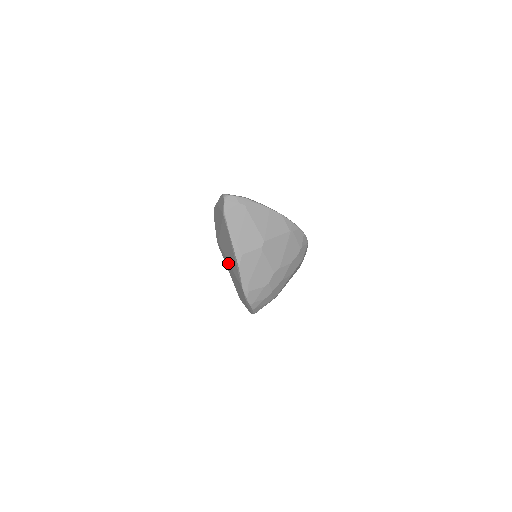
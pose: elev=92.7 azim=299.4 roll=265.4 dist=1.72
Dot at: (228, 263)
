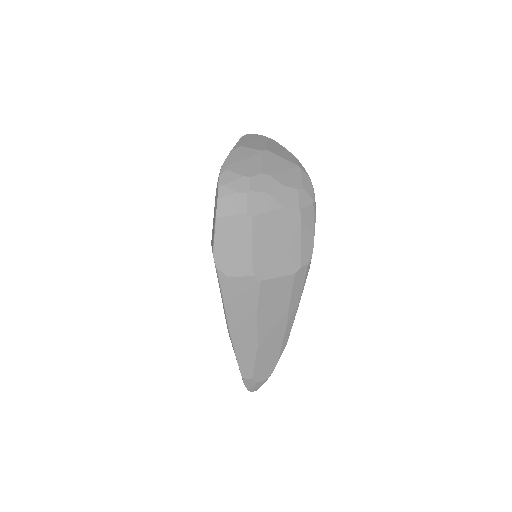
Dot at: occluded
